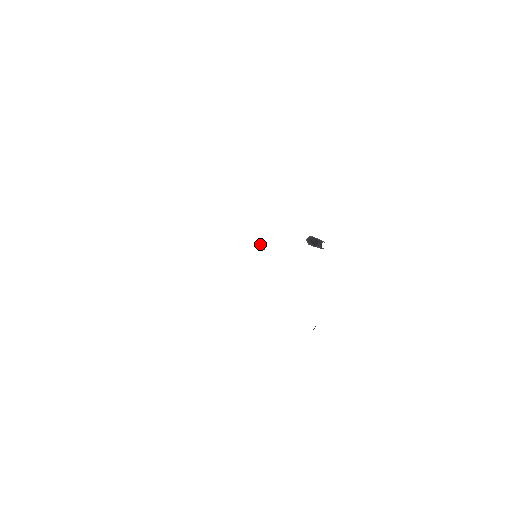
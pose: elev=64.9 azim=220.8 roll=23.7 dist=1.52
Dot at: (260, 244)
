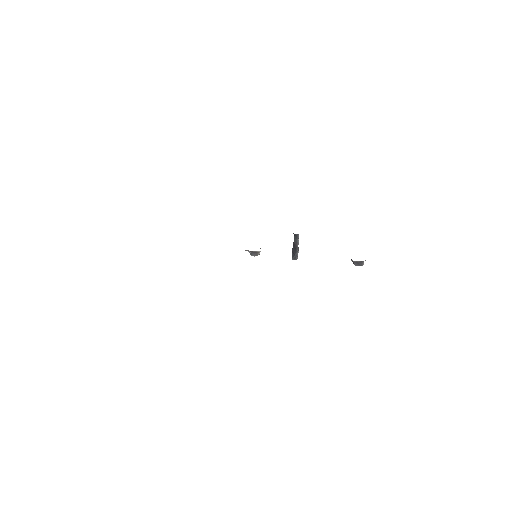
Dot at: (253, 254)
